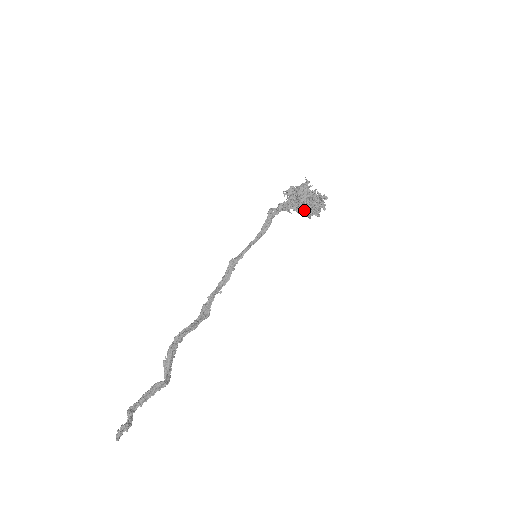
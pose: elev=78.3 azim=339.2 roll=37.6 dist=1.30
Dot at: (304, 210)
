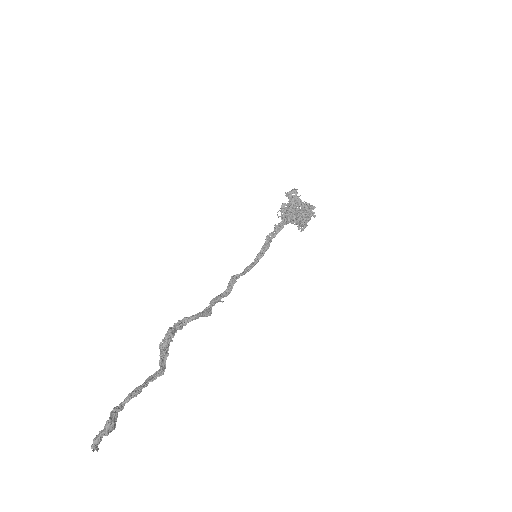
Dot at: (296, 211)
